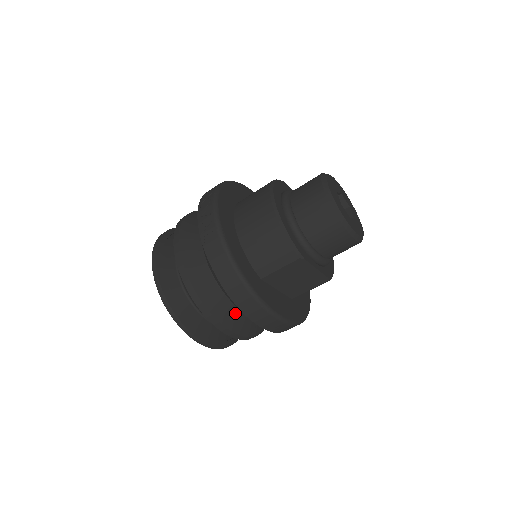
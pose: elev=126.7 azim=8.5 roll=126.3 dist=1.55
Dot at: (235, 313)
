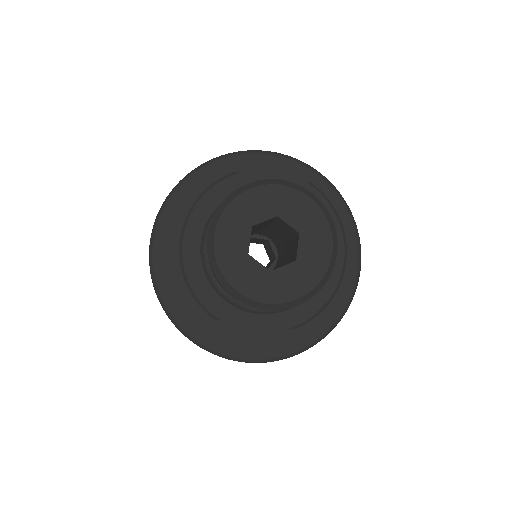
Dot at: occluded
